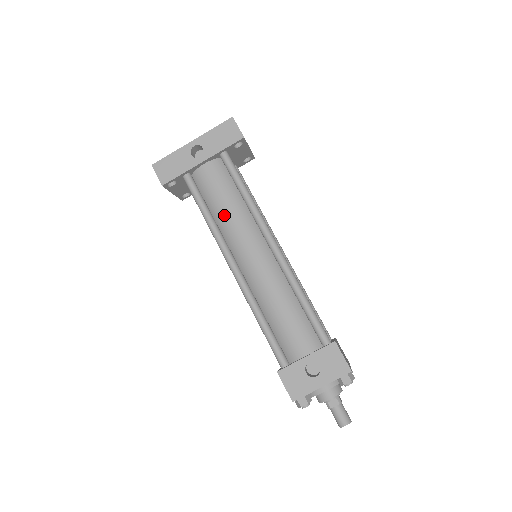
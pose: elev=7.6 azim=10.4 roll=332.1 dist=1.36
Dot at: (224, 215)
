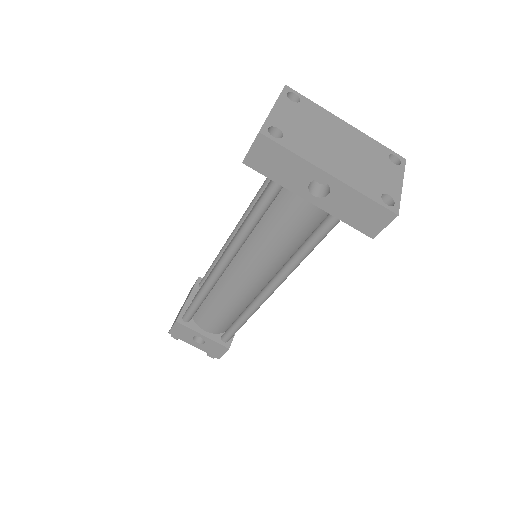
Dot at: (264, 241)
